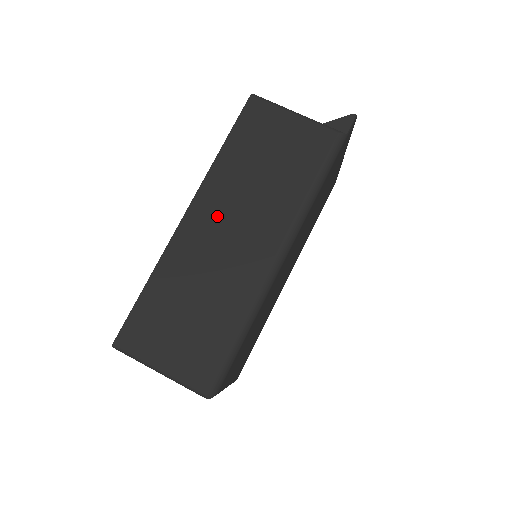
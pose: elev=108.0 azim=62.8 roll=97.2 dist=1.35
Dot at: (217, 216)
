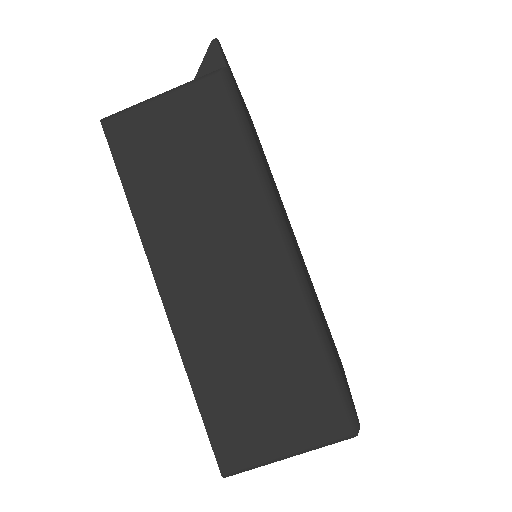
Dot at: (190, 266)
